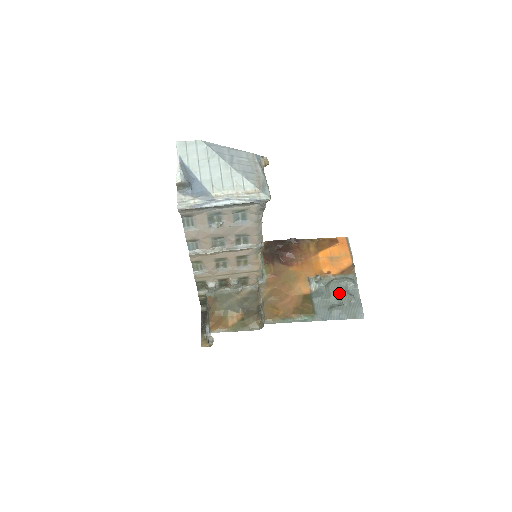
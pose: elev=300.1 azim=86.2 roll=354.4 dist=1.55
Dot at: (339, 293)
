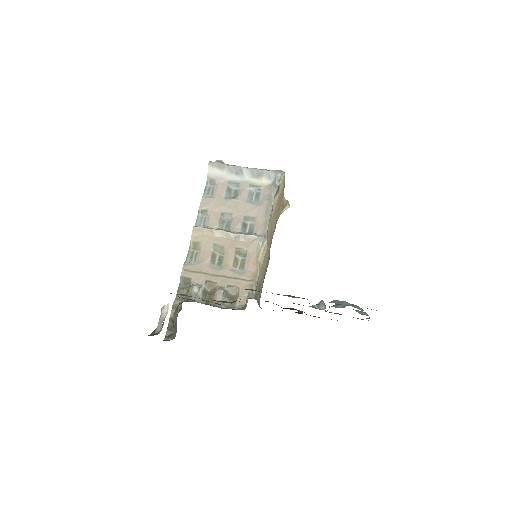
Dot at: occluded
